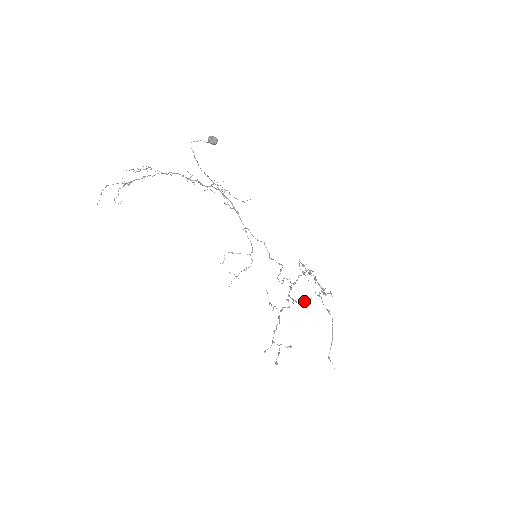
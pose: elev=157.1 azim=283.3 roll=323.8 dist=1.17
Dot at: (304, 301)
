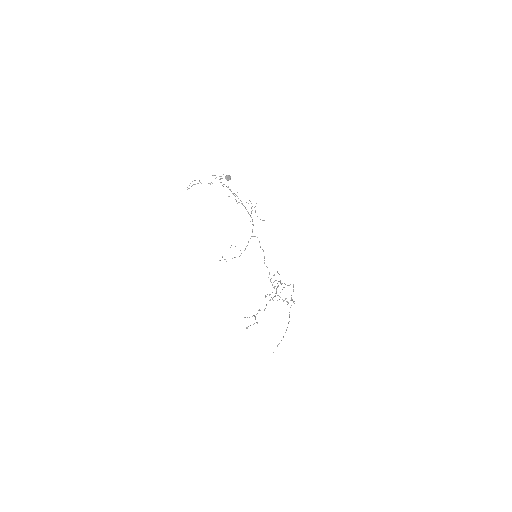
Dot at: occluded
